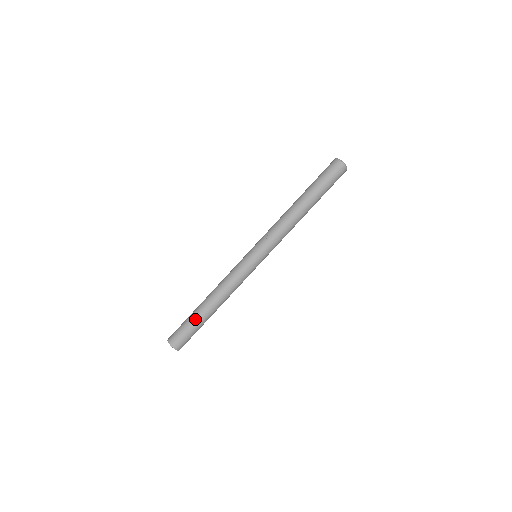
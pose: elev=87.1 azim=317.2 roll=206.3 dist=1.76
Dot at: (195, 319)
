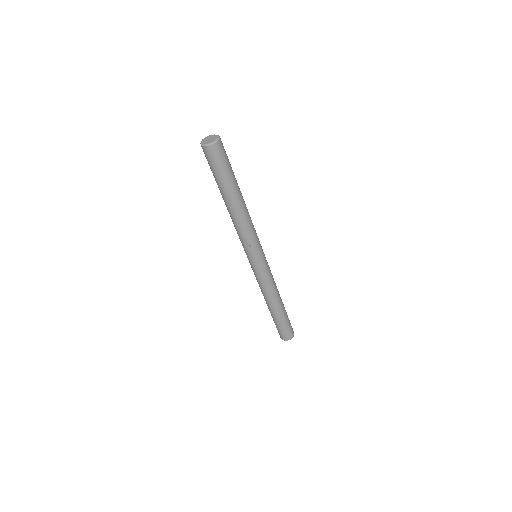
Dot at: (282, 319)
